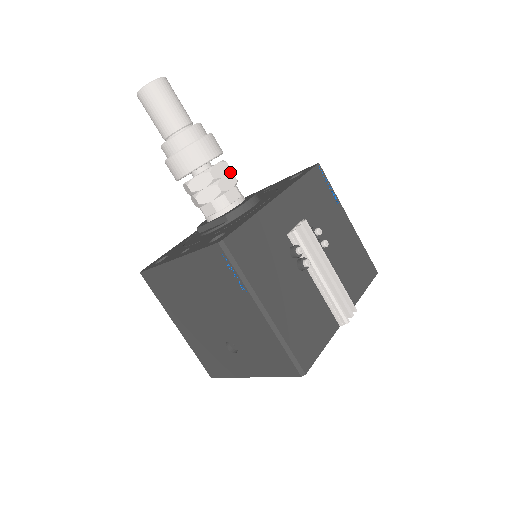
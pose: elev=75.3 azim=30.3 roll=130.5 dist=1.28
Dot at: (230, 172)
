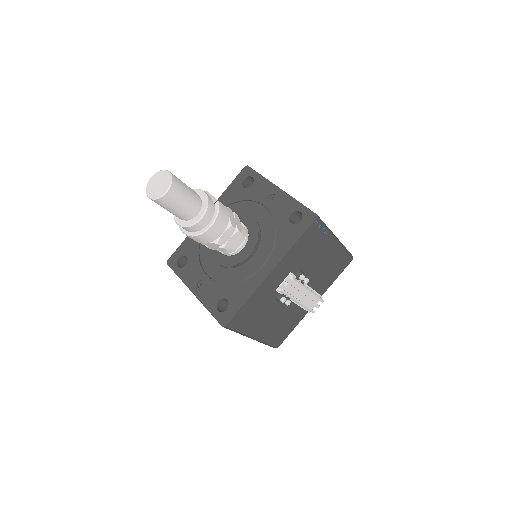
Dot at: (236, 225)
